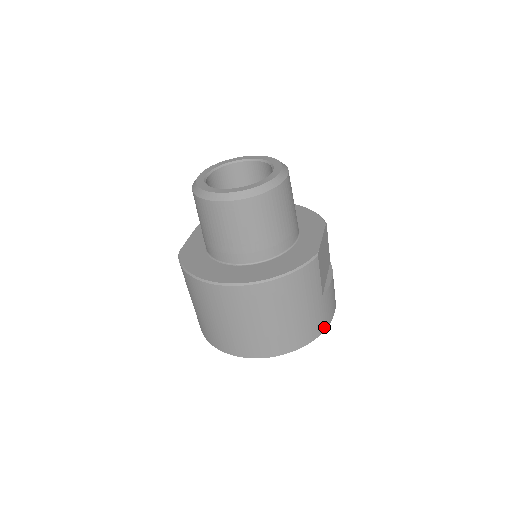
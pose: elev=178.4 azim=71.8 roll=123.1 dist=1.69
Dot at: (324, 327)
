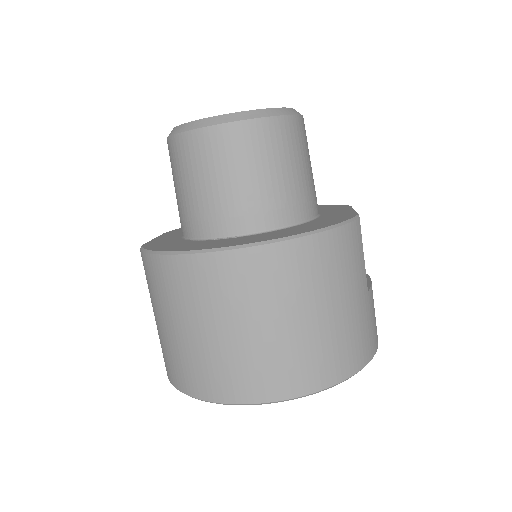
Dot at: (372, 350)
